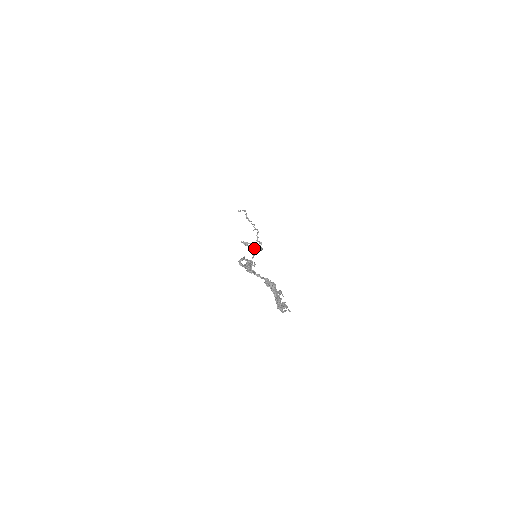
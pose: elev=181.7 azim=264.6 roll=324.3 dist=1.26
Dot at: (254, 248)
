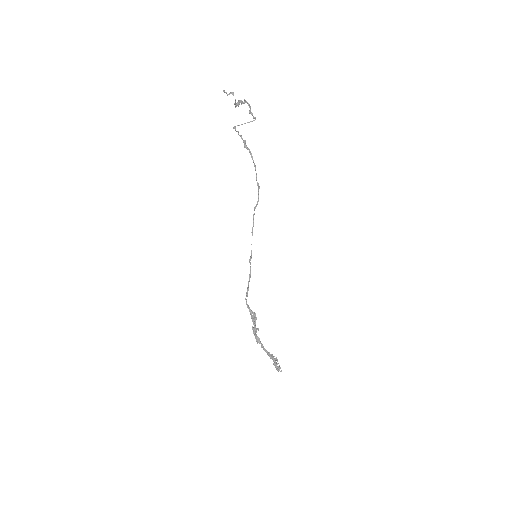
Dot at: (249, 150)
